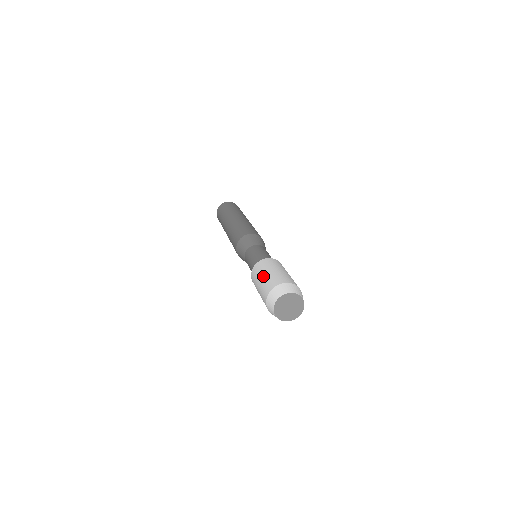
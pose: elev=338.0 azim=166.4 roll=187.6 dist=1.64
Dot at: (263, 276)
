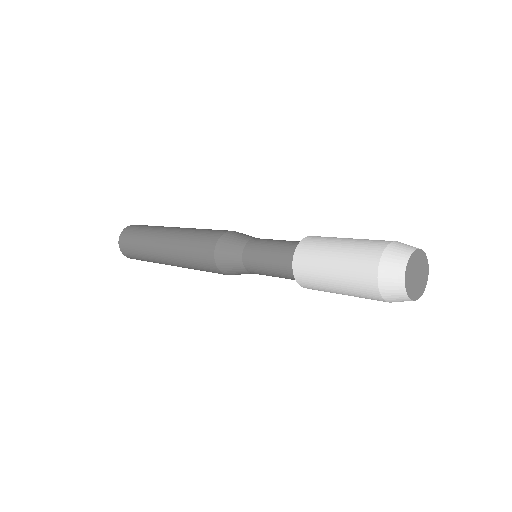
Dot at: occluded
